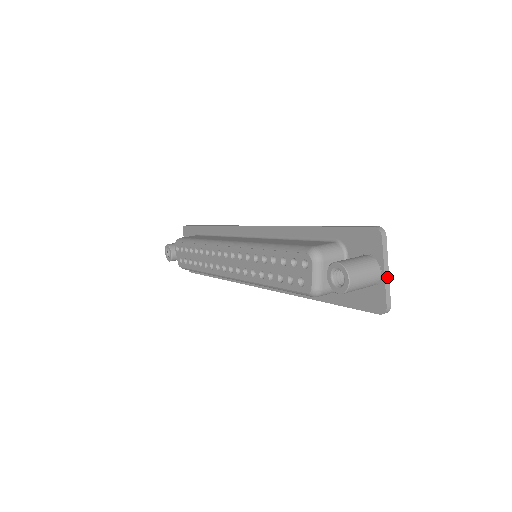
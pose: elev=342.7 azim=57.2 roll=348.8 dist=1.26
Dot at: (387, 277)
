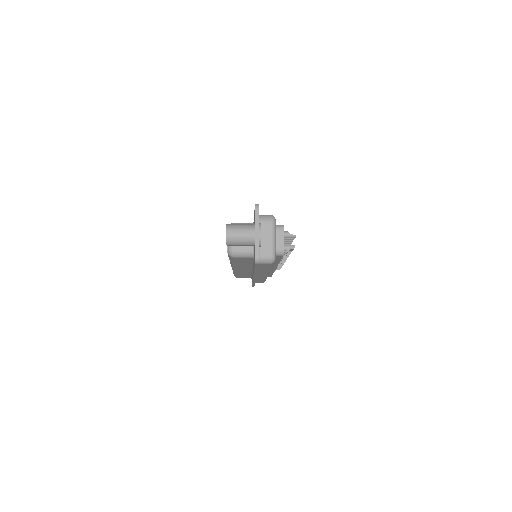
Dot at: (257, 236)
